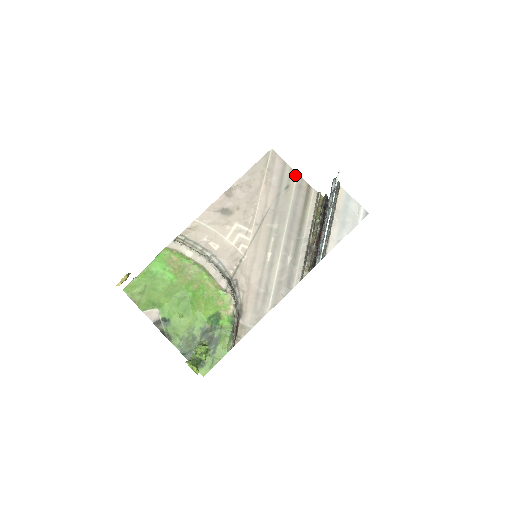
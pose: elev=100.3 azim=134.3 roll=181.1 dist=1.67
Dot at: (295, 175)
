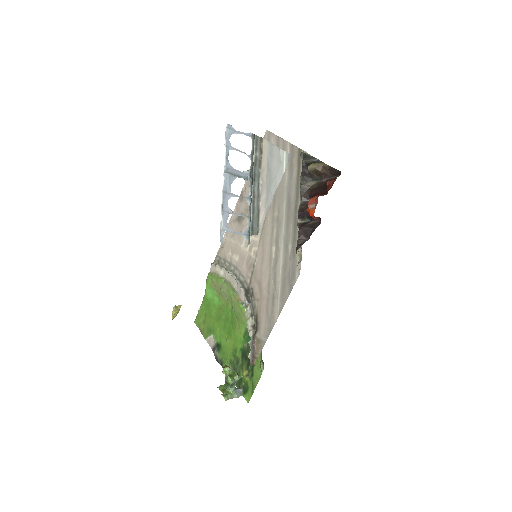
Dot at: (287, 146)
